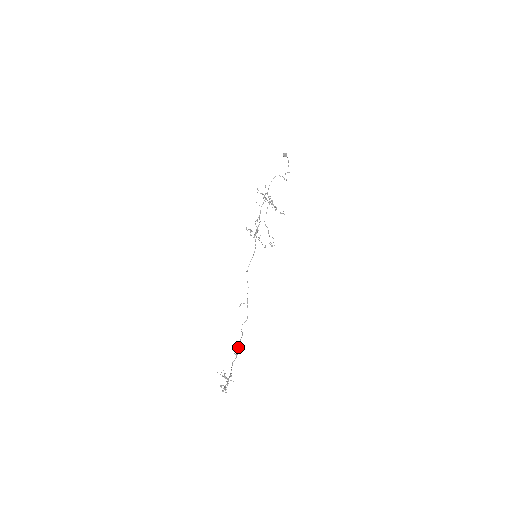
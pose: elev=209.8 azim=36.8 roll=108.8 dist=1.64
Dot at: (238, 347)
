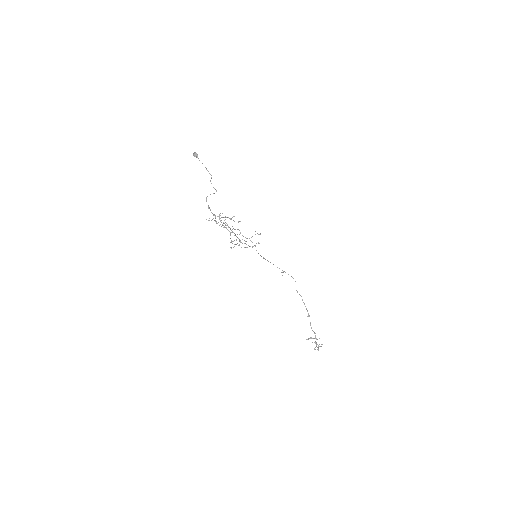
Dot at: occluded
